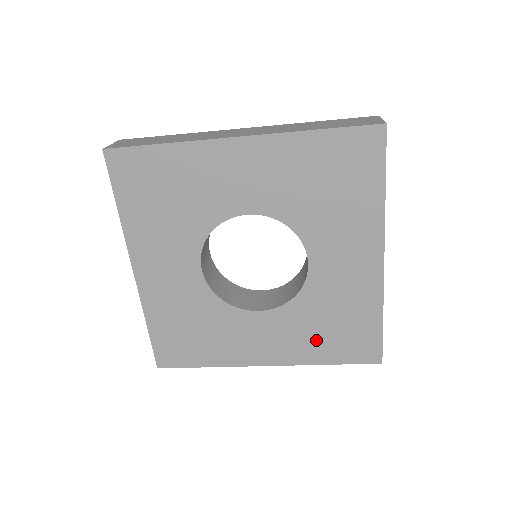
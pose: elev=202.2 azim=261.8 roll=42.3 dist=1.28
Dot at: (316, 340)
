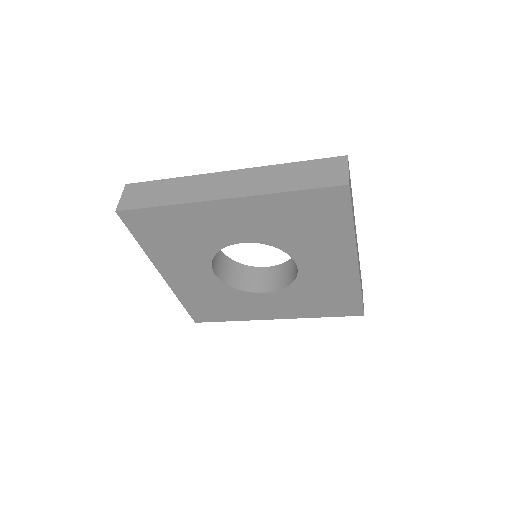
Dot at: (311, 306)
